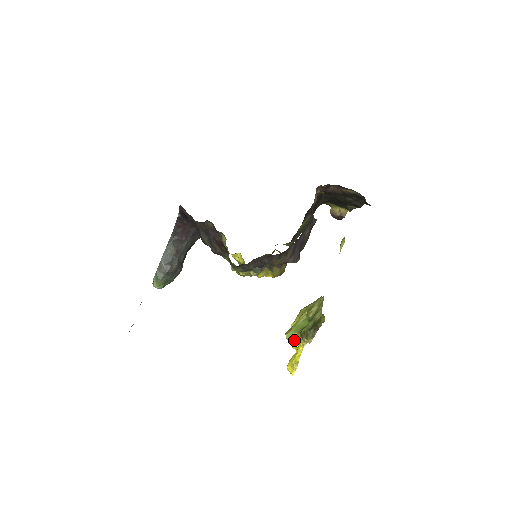
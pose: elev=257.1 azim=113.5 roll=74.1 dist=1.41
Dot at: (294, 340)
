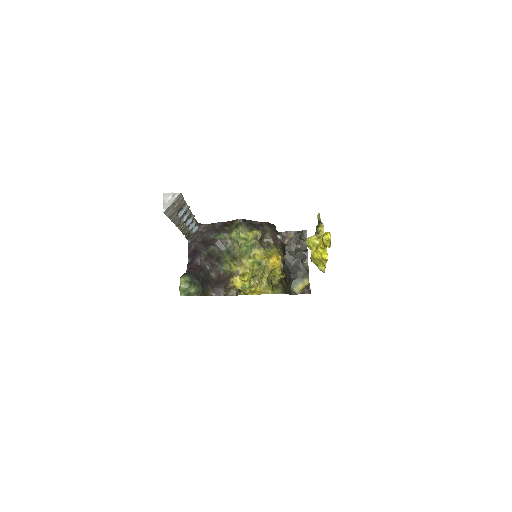
Dot at: (313, 235)
